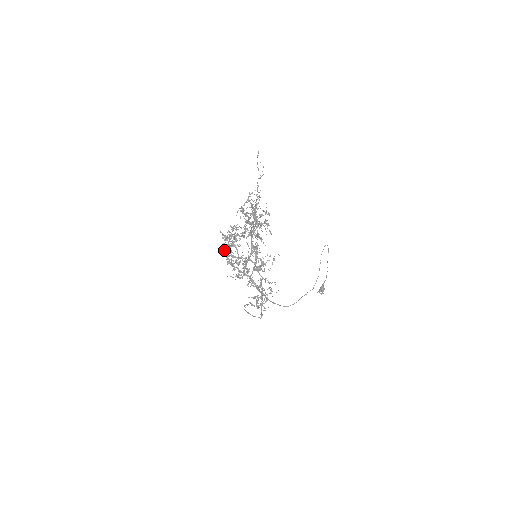
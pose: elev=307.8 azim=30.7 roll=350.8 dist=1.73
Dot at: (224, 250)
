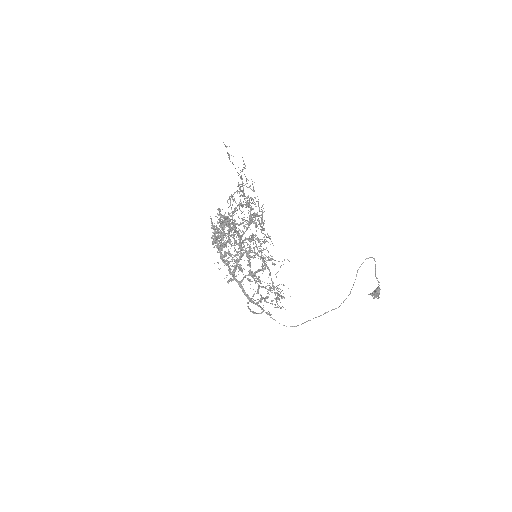
Dot at: (220, 236)
